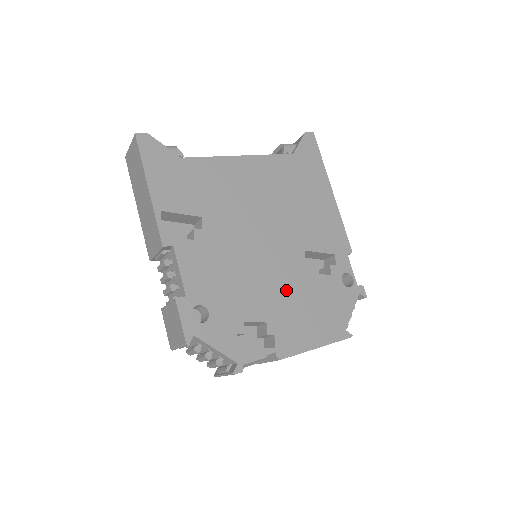
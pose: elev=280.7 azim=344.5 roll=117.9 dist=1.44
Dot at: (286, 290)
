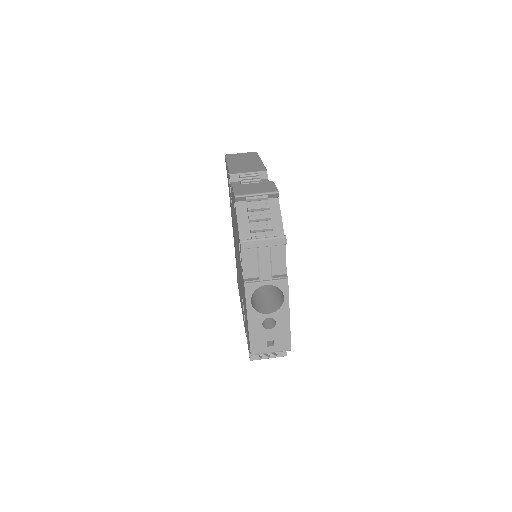
Dot at: occluded
